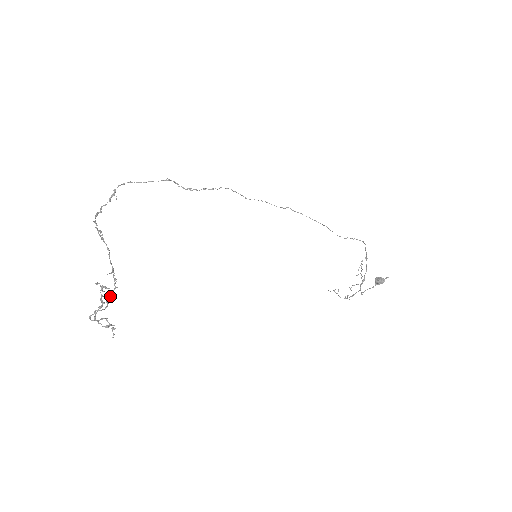
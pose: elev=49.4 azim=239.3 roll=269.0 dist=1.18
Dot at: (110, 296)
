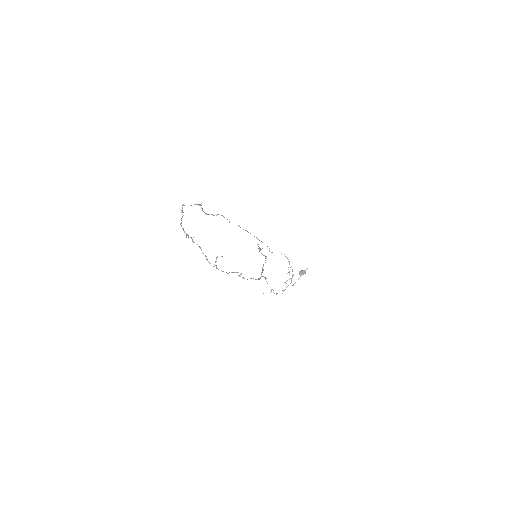
Dot at: occluded
